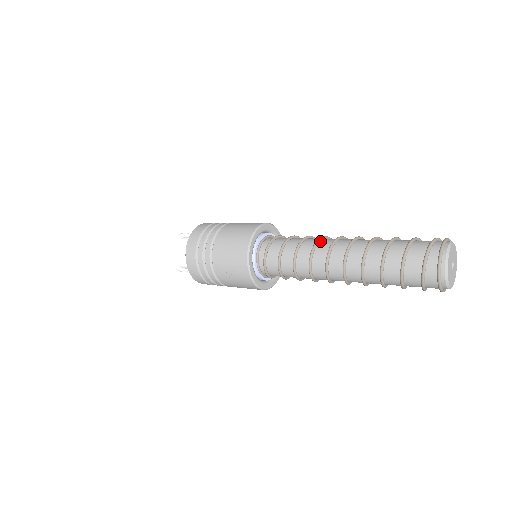
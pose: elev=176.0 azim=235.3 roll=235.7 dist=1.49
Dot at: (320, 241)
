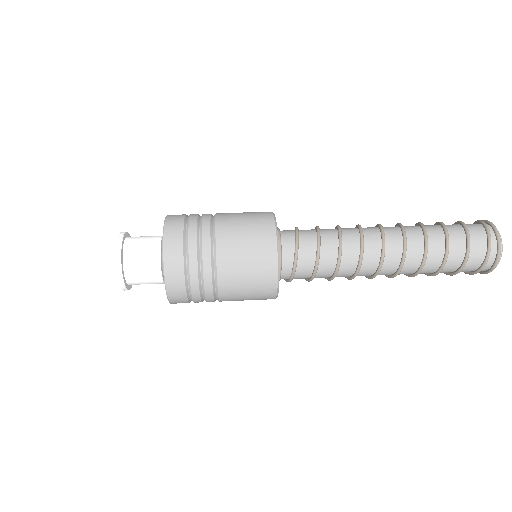
Dot at: (360, 264)
